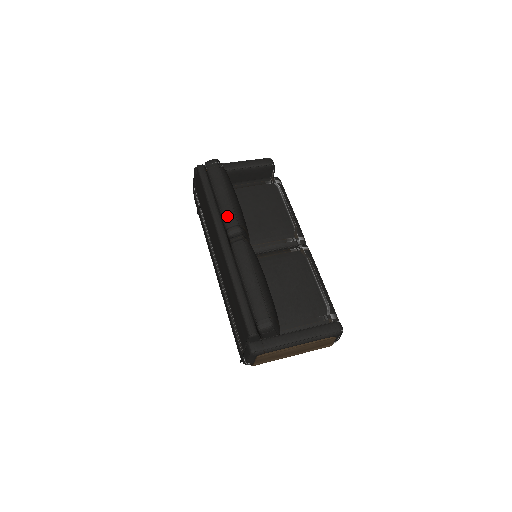
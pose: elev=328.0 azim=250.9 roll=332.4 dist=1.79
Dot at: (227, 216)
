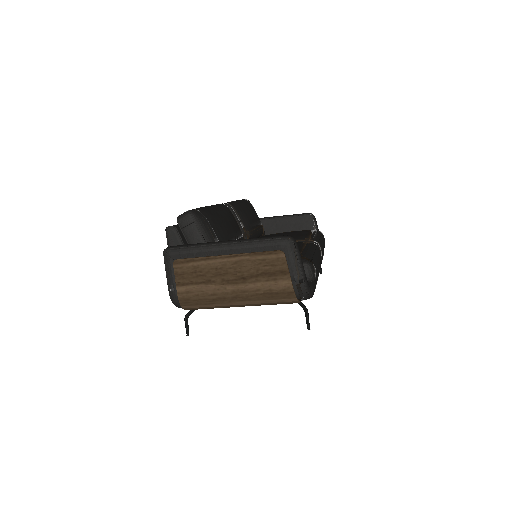
Dot at: occluded
